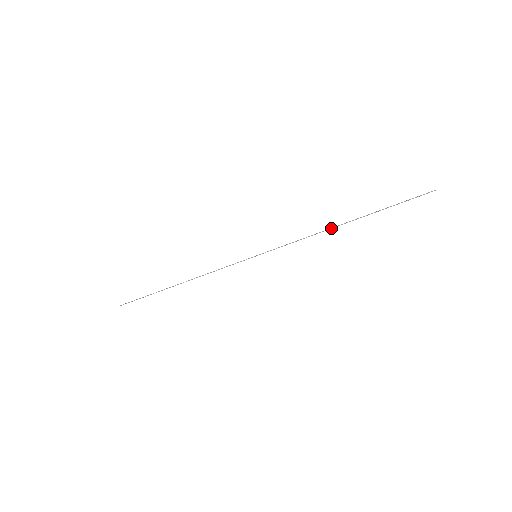
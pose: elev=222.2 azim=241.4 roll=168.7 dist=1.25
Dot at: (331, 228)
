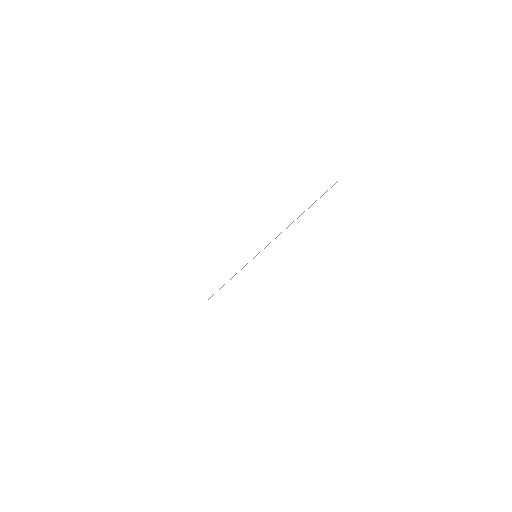
Dot at: (288, 226)
